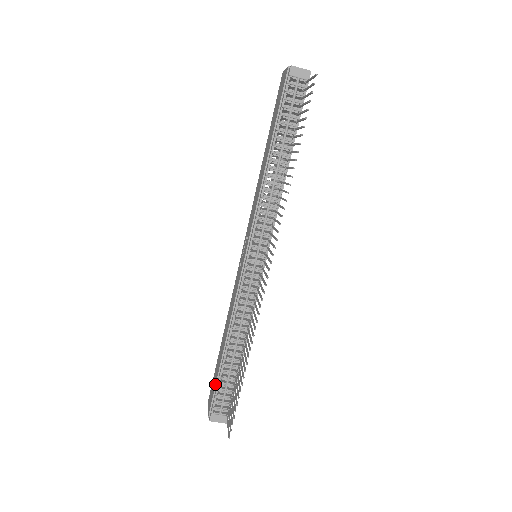
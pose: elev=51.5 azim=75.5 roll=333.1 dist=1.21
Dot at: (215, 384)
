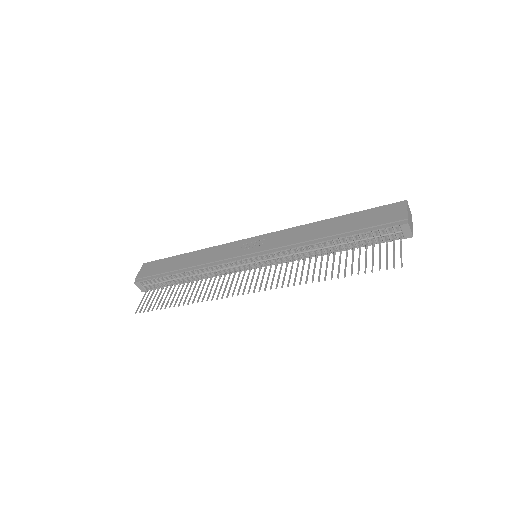
Dot at: (157, 273)
